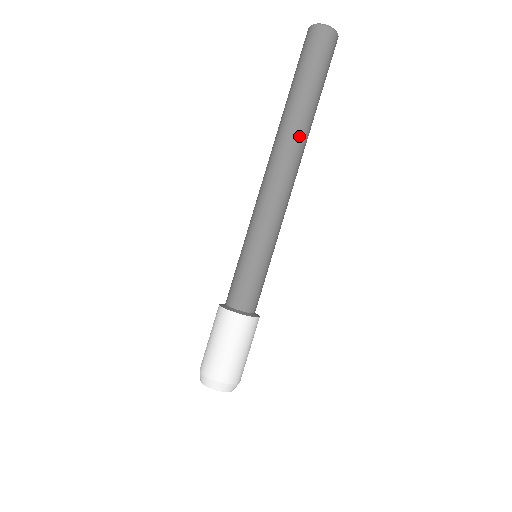
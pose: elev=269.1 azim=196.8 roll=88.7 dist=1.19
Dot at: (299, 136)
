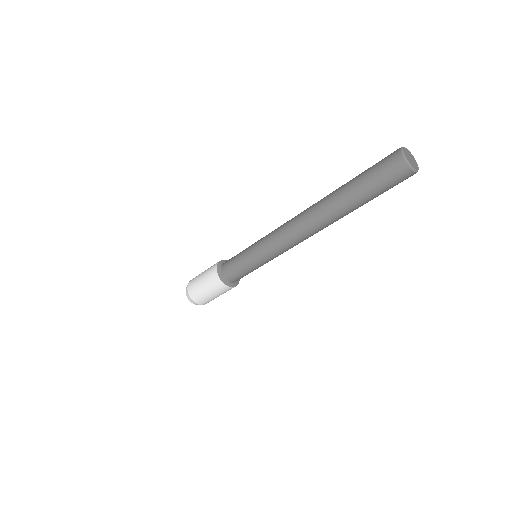
Dot at: occluded
